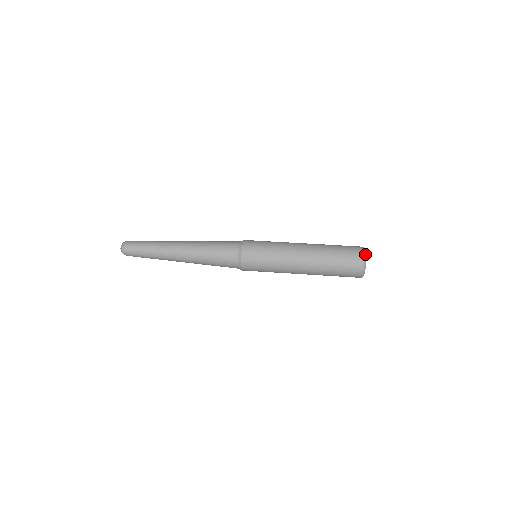
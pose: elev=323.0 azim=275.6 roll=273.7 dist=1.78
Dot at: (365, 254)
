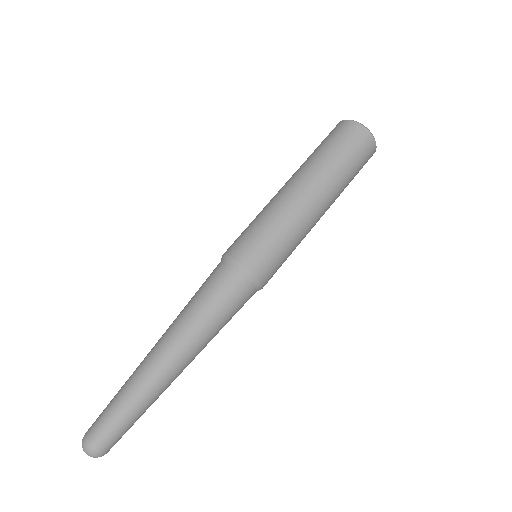
Dot at: (362, 125)
